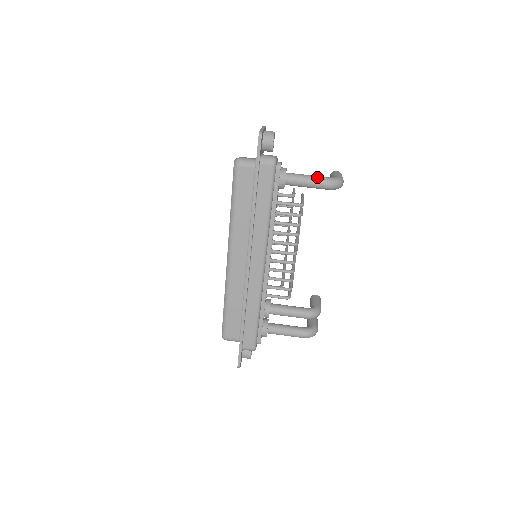
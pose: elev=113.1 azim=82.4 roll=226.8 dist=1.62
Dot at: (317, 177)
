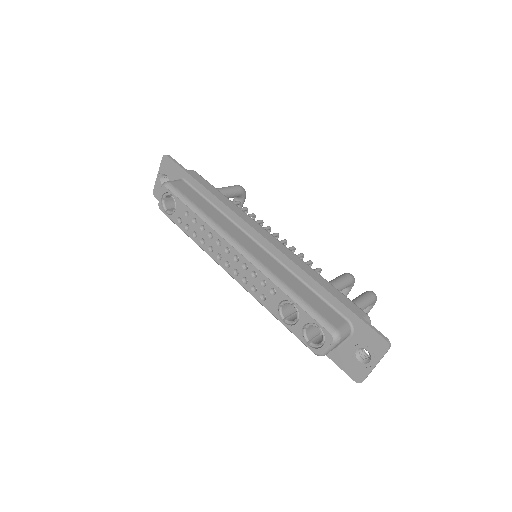
Dot at: occluded
